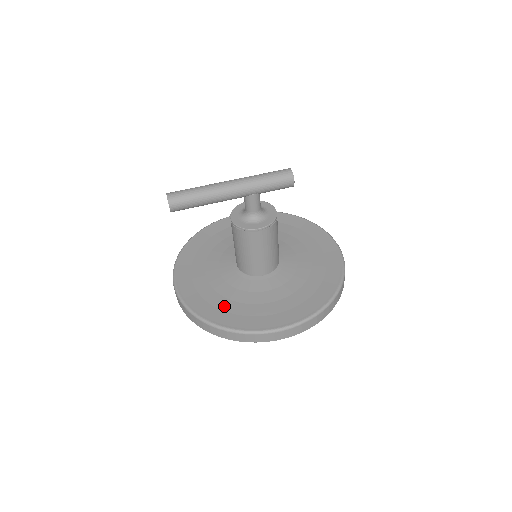
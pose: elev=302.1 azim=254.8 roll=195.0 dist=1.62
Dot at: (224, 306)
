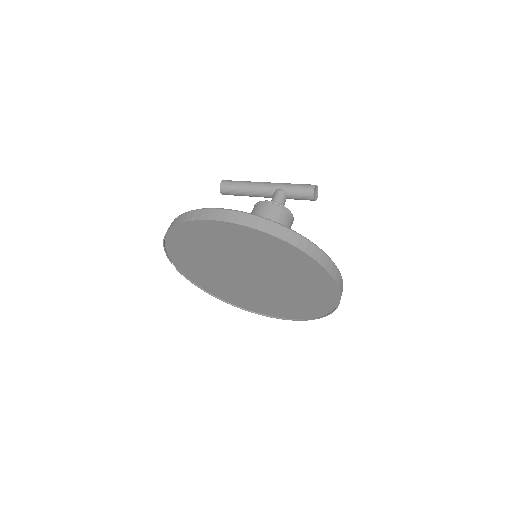
Dot at: occluded
